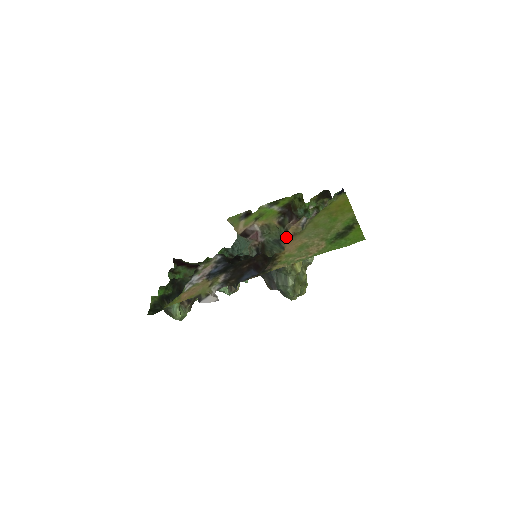
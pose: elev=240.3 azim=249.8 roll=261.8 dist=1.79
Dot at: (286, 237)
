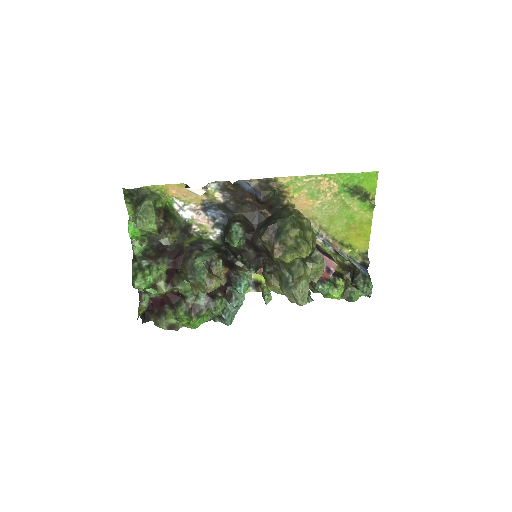
Dot at: occluded
